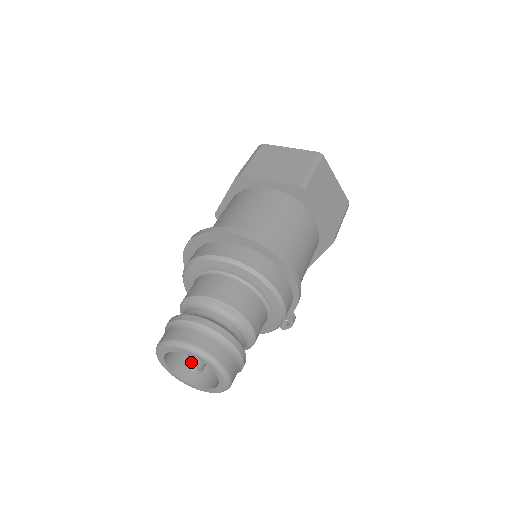
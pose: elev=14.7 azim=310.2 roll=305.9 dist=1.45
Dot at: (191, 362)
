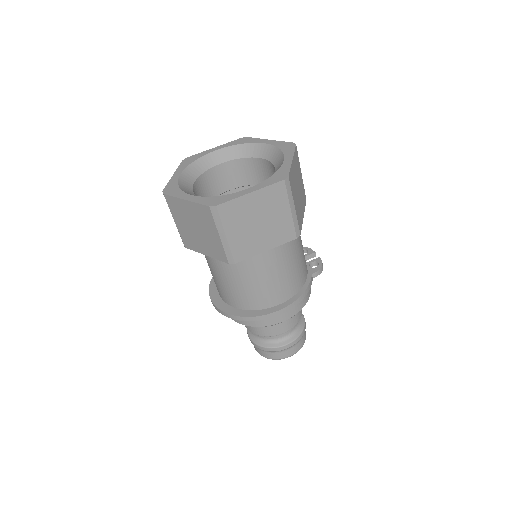
Dot at: occluded
